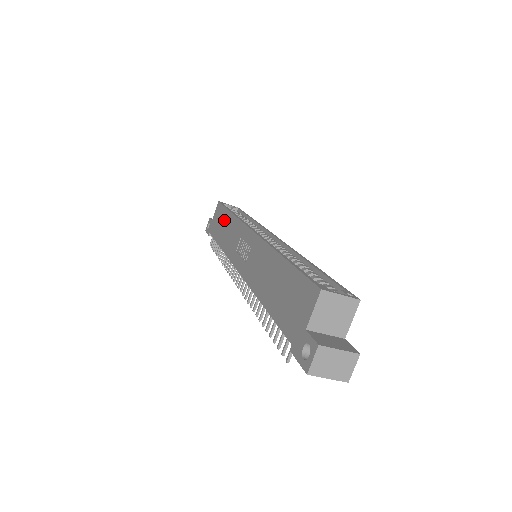
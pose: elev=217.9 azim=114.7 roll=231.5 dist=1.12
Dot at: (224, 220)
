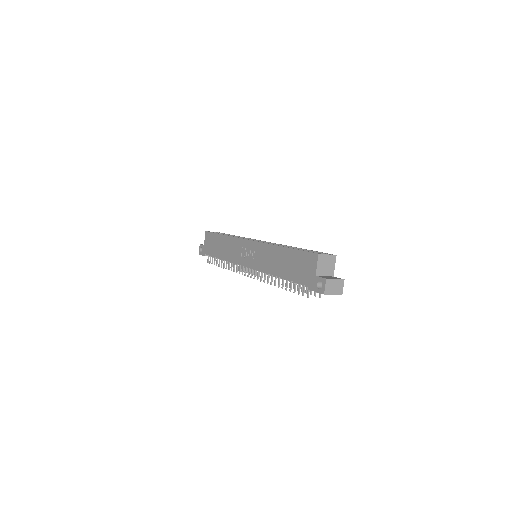
Dot at: (219, 242)
